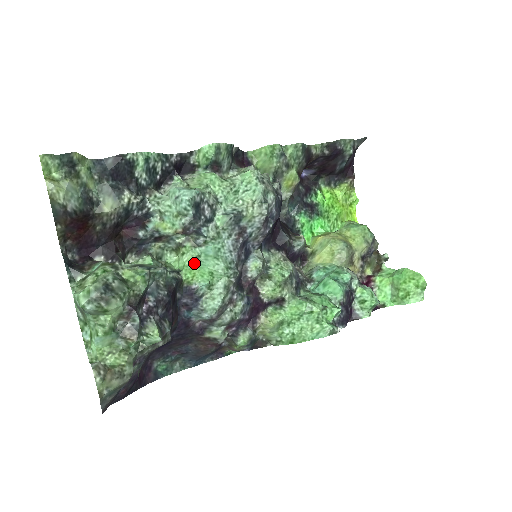
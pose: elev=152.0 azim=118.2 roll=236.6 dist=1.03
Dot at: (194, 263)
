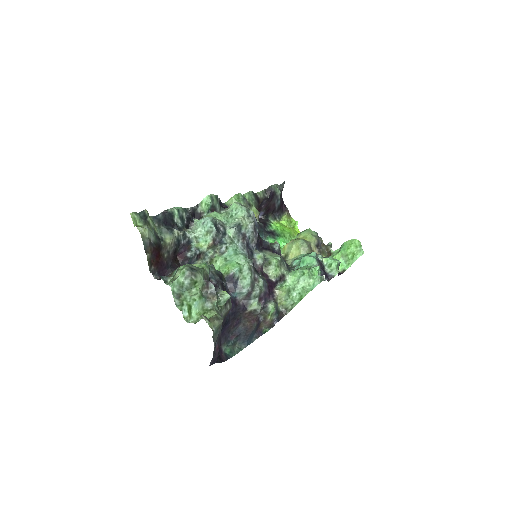
Dot at: (225, 263)
